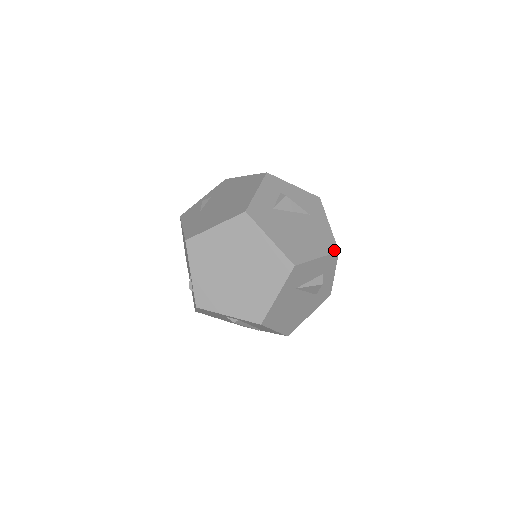
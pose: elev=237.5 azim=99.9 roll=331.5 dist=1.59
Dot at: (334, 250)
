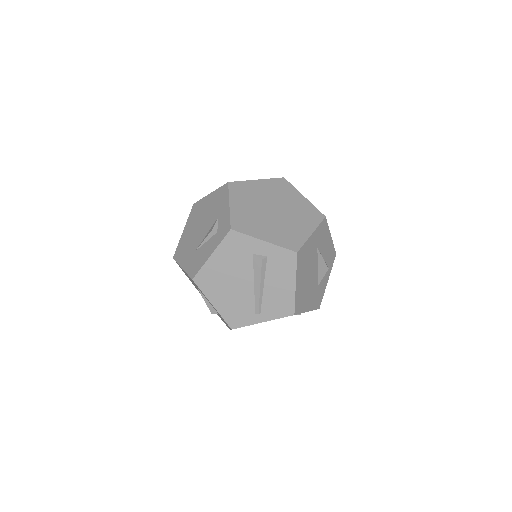
Dot at: (334, 250)
